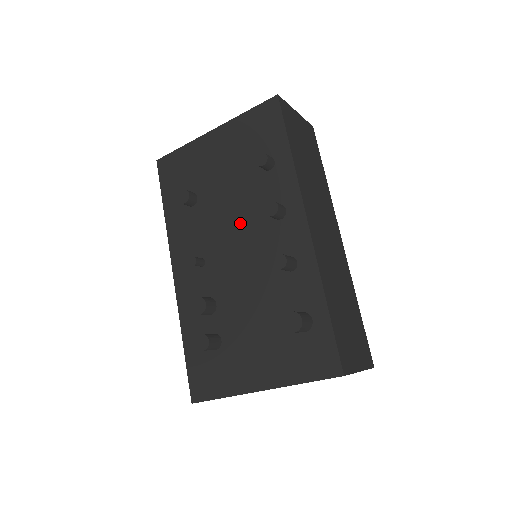
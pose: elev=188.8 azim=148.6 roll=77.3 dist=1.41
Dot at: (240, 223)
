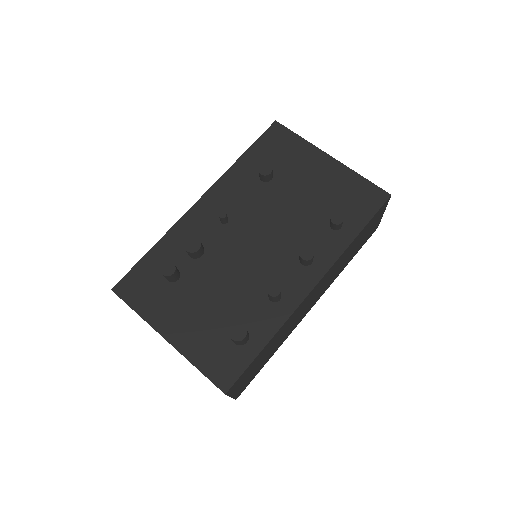
Dot at: (277, 232)
